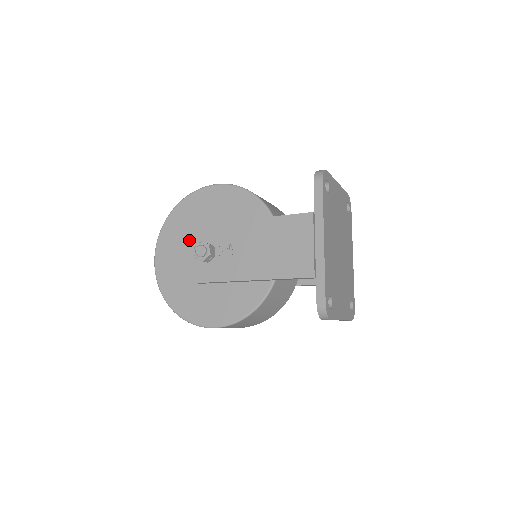
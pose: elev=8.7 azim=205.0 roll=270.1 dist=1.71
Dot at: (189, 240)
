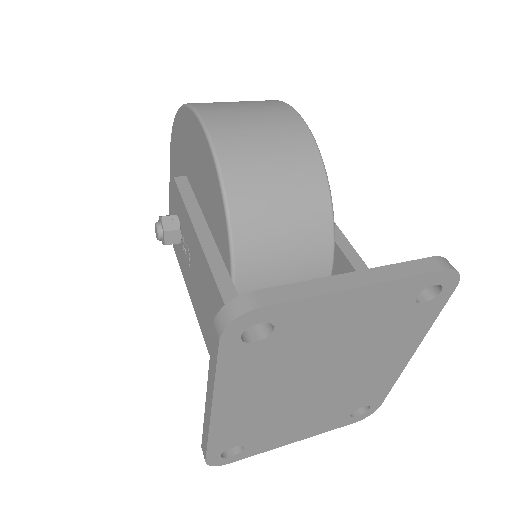
Dot at: (170, 189)
